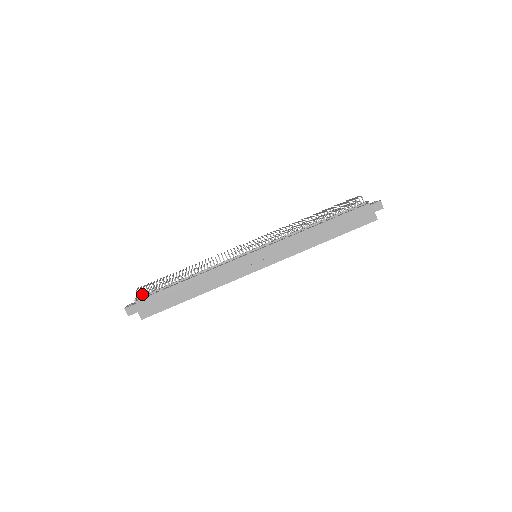
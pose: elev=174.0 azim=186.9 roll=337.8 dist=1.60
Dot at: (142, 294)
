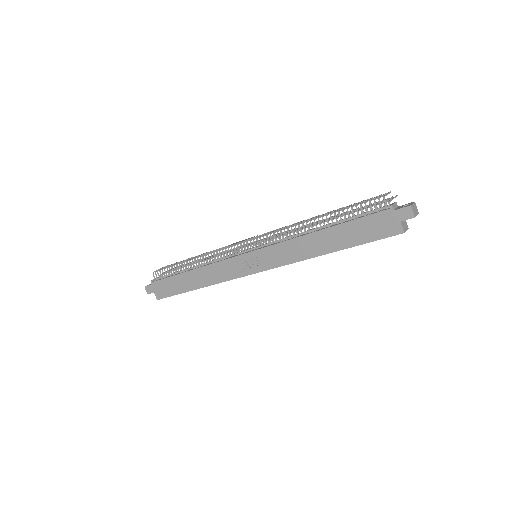
Dot at: occluded
